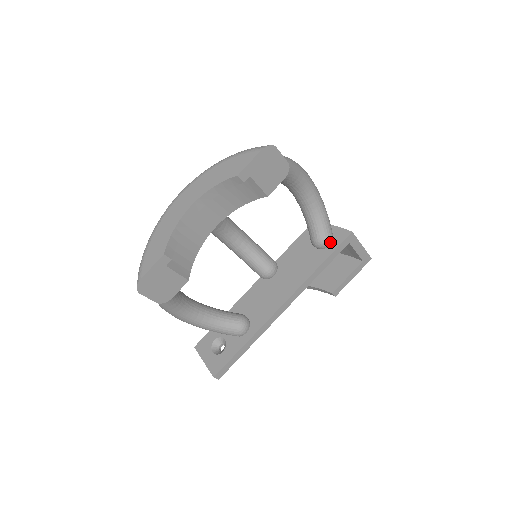
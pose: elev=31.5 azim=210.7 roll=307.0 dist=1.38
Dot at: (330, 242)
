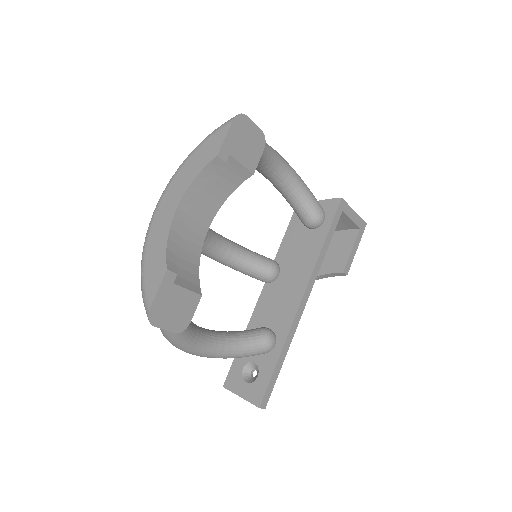
Dot at: (324, 217)
